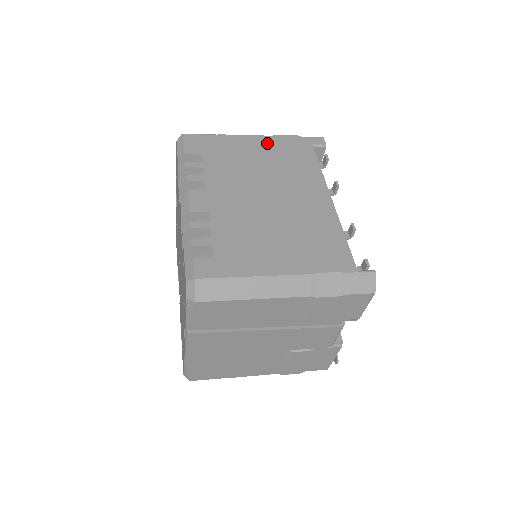
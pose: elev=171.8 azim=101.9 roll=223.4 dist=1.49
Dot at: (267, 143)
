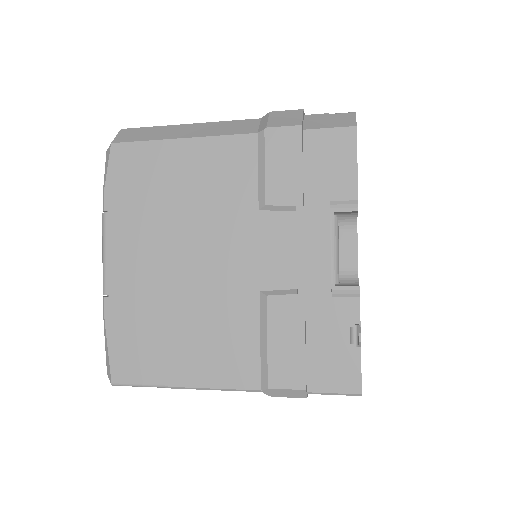
Dot at: occluded
